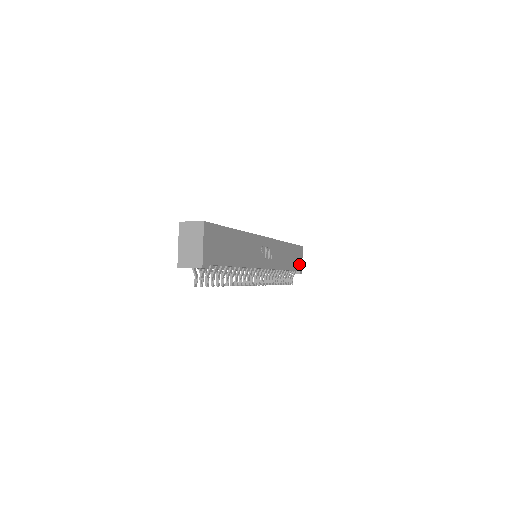
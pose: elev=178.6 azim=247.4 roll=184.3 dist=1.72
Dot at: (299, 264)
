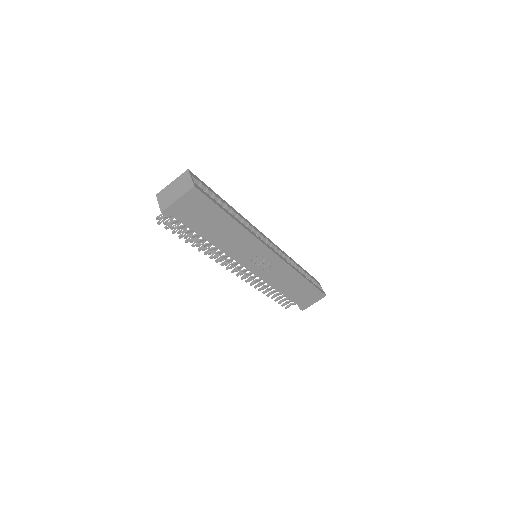
Dot at: (306, 302)
